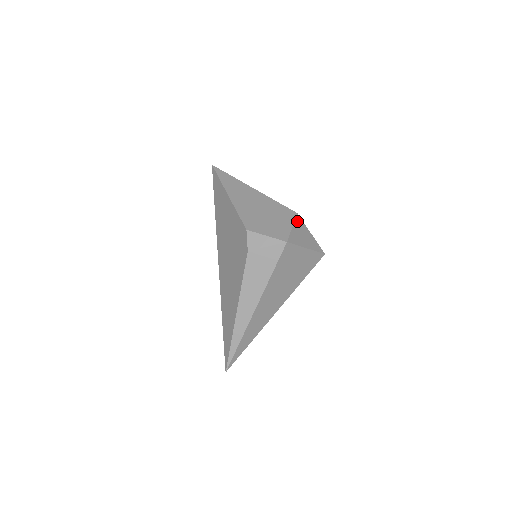
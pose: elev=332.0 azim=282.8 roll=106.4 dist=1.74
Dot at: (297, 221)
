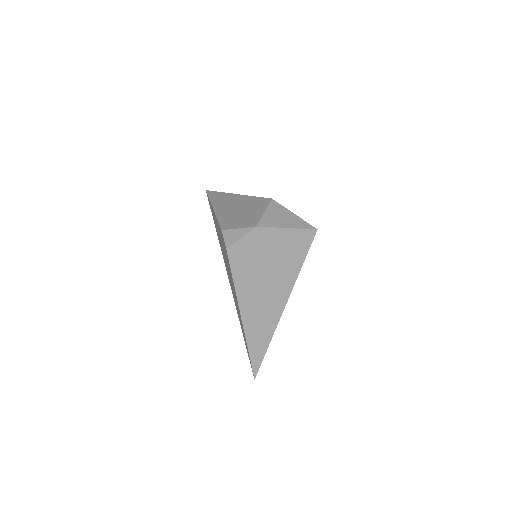
Dot at: (272, 206)
